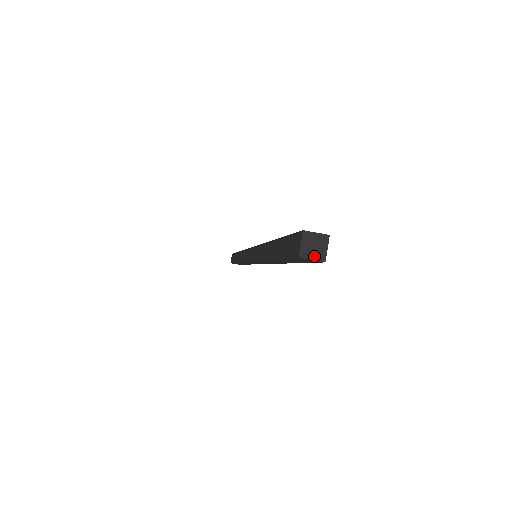
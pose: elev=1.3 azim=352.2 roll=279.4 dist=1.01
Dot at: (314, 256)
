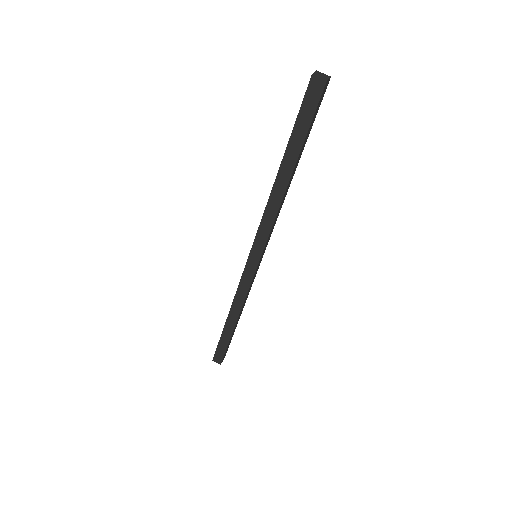
Dot at: (321, 77)
